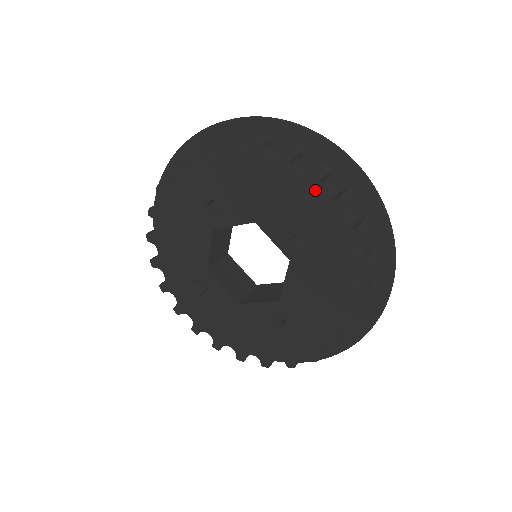
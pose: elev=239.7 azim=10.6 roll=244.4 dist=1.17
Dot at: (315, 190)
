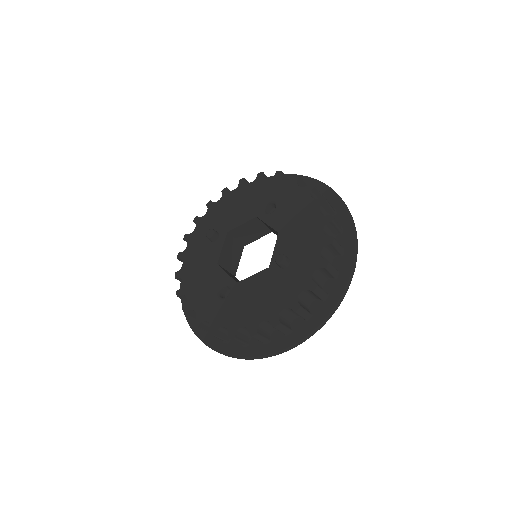
Dot at: (323, 246)
